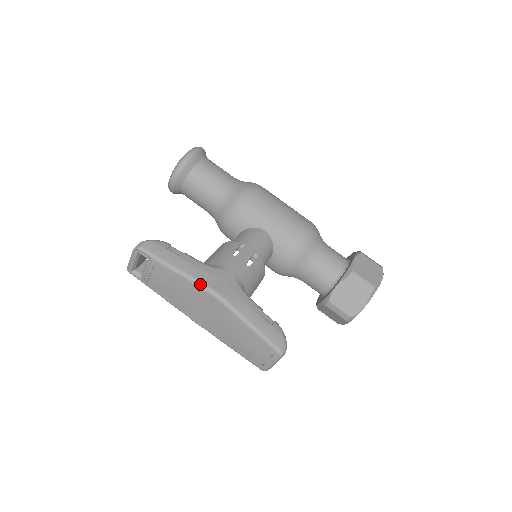
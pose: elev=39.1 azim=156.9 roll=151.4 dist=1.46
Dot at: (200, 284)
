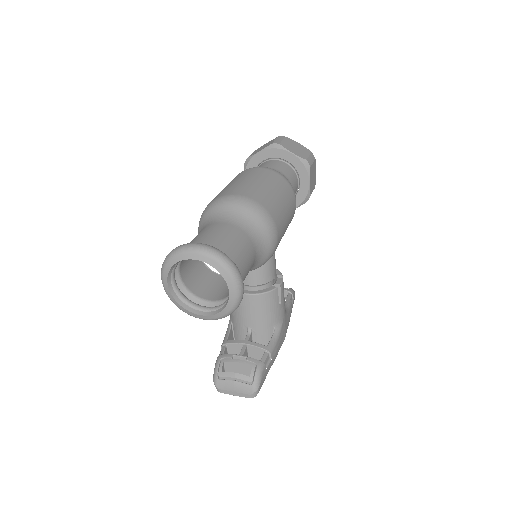
Dot at: occluded
